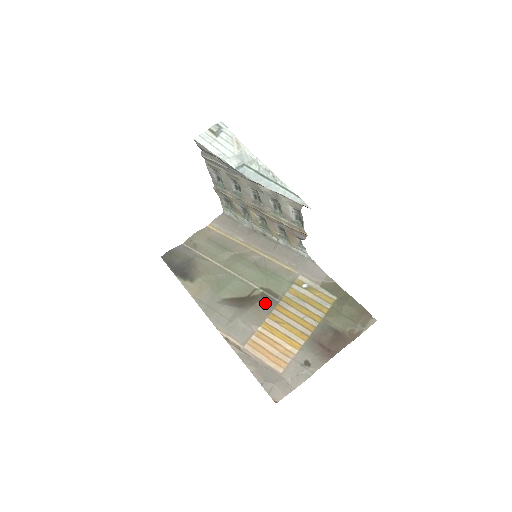
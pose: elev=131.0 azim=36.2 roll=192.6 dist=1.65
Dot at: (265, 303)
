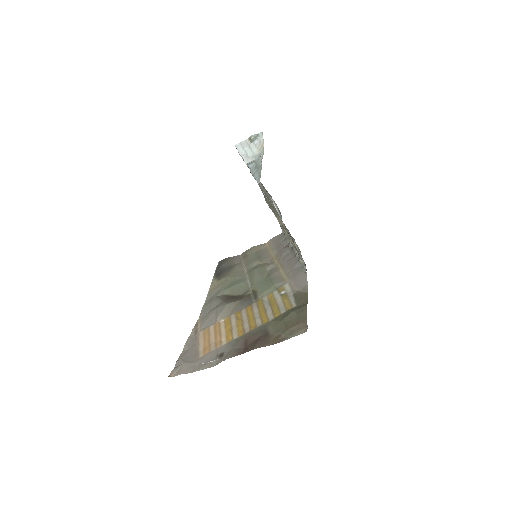
Dot at: (244, 302)
